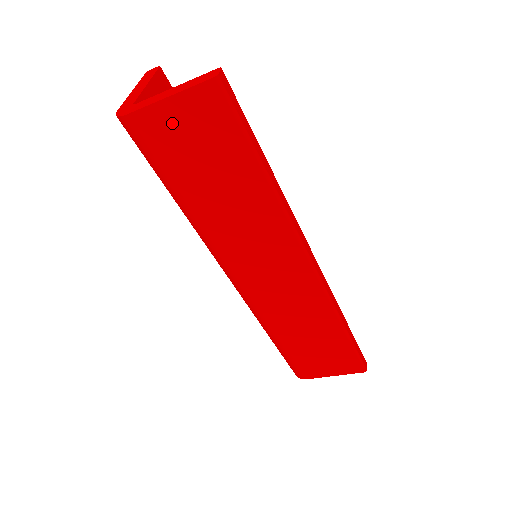
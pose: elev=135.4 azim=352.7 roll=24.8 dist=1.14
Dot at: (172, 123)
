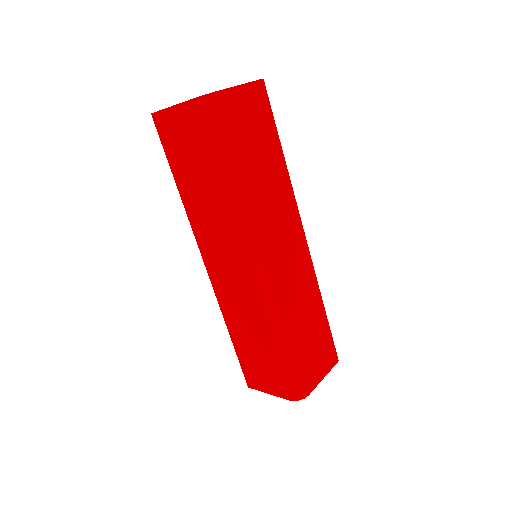
Dot at: (240, 104)
